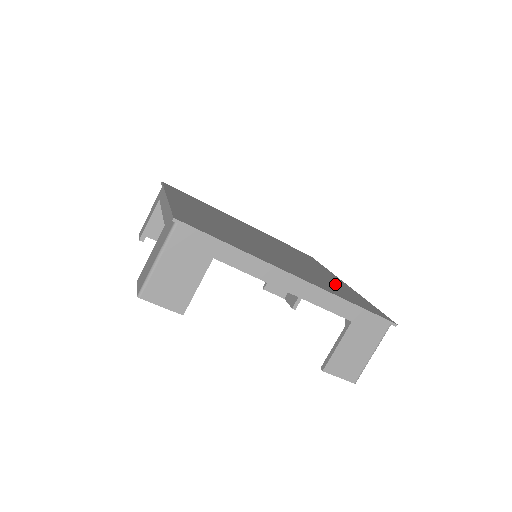
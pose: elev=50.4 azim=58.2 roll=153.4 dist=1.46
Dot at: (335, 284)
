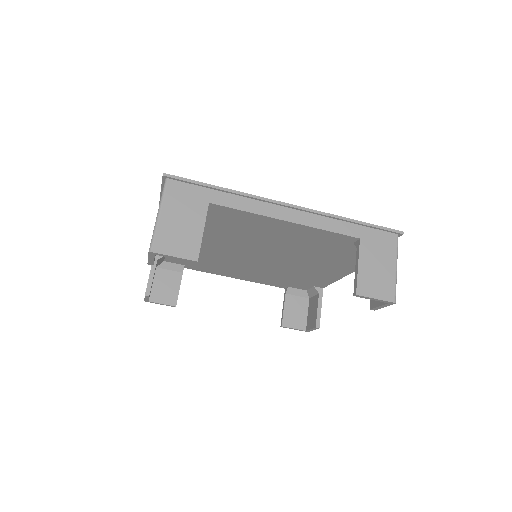
Dot at: occluded
